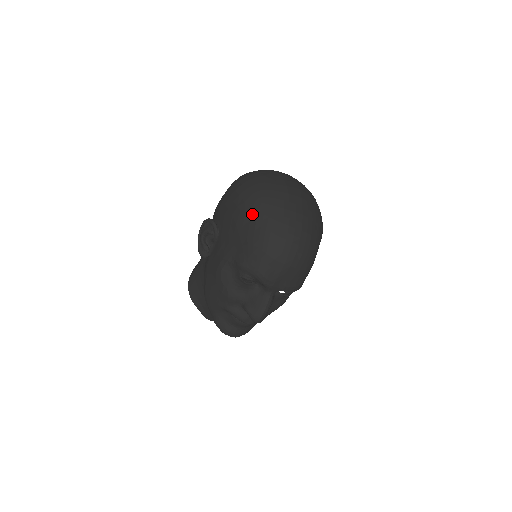
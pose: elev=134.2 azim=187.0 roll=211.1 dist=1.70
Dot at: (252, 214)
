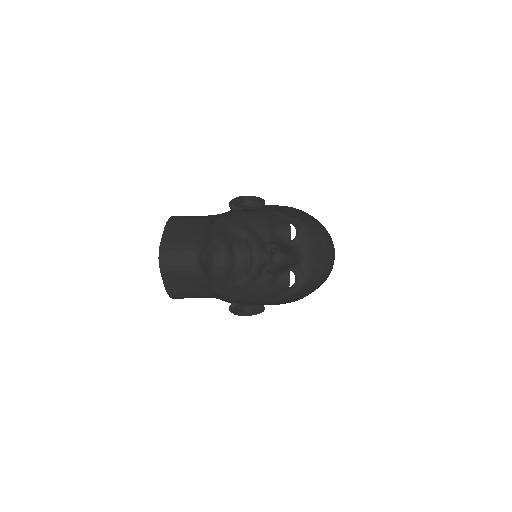
Dot at: occluded
